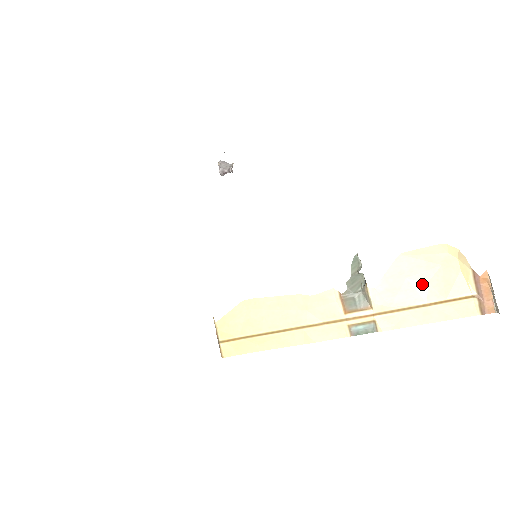
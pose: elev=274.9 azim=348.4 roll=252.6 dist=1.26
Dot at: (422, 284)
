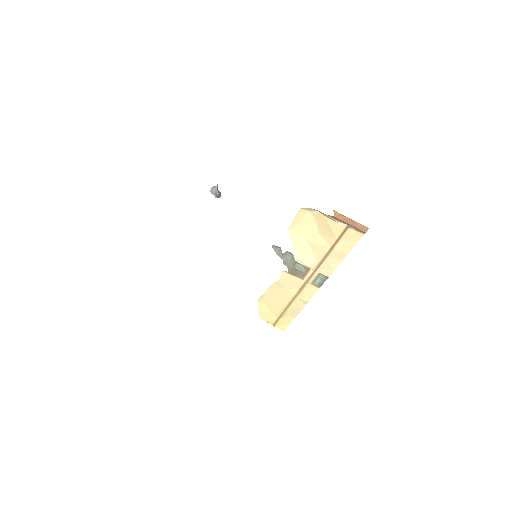
Dot at: (317, 238)
